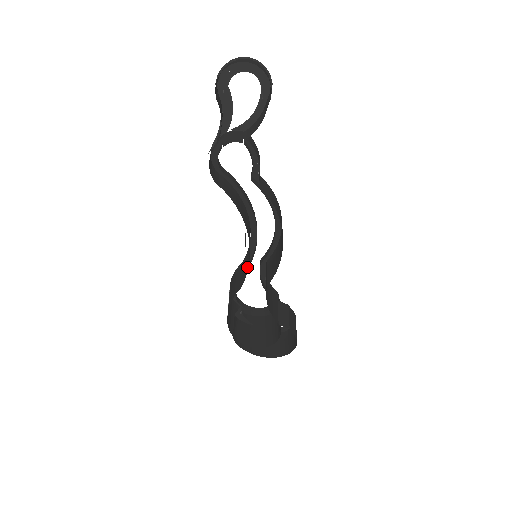
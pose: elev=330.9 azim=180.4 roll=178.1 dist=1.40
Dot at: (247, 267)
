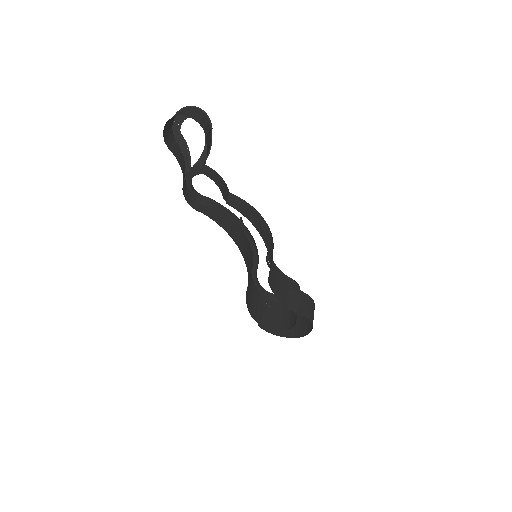
Dot at: (248, 267)
